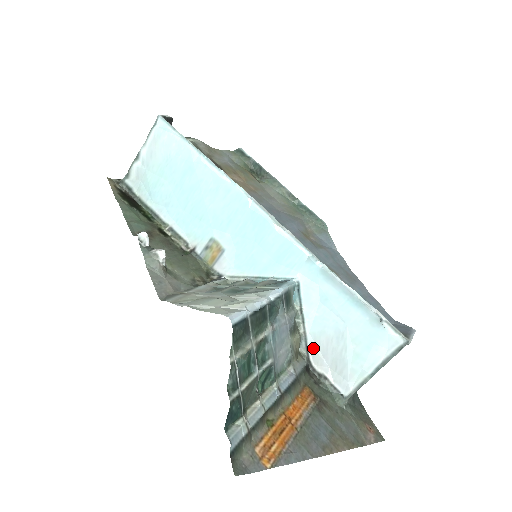
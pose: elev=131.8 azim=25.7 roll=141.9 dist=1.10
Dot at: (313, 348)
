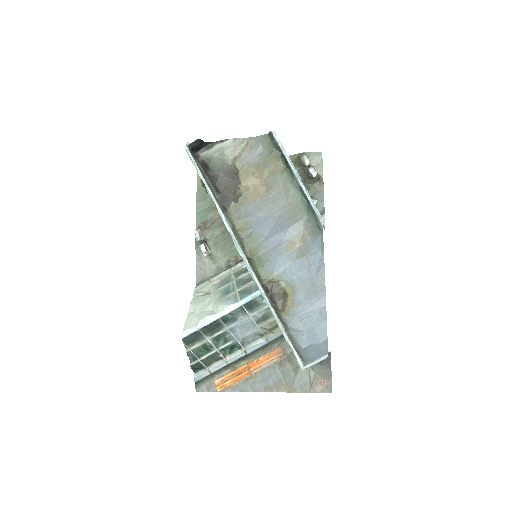
Dot at: occluded
